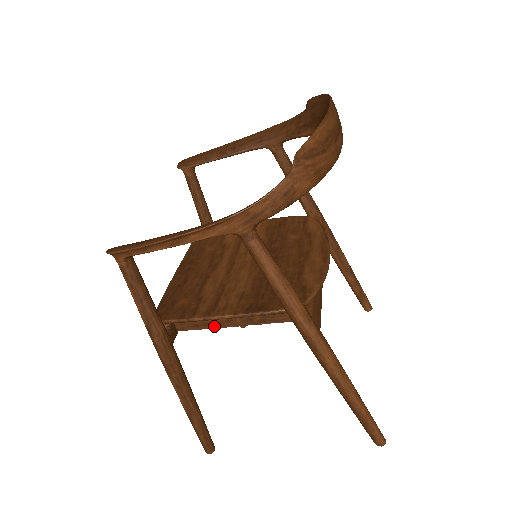
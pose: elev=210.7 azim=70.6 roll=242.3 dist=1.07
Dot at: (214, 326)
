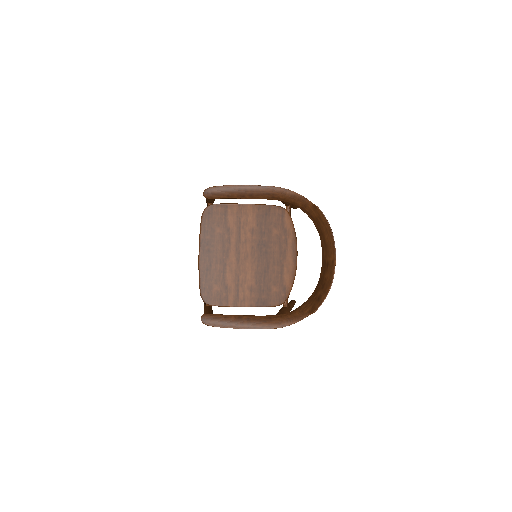
Dot at: occluded
